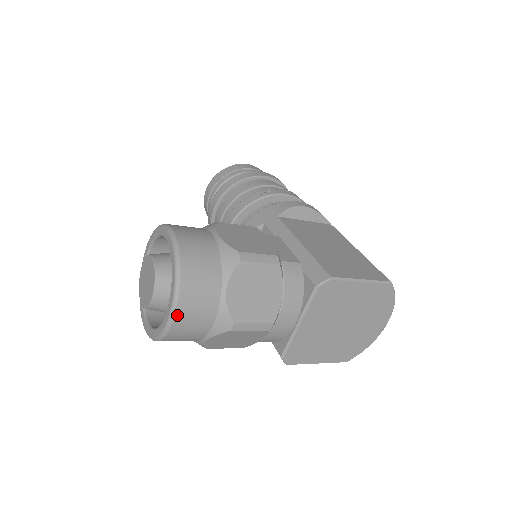
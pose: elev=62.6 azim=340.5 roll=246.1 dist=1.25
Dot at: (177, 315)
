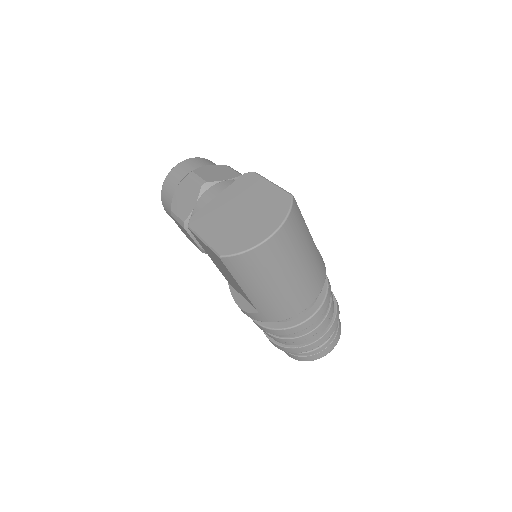
Dot at: (180, 164)
